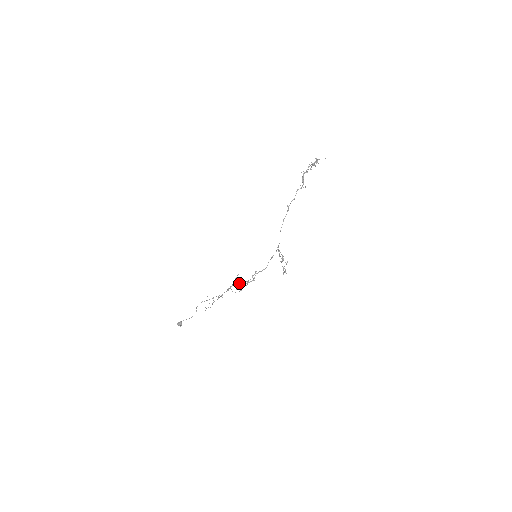
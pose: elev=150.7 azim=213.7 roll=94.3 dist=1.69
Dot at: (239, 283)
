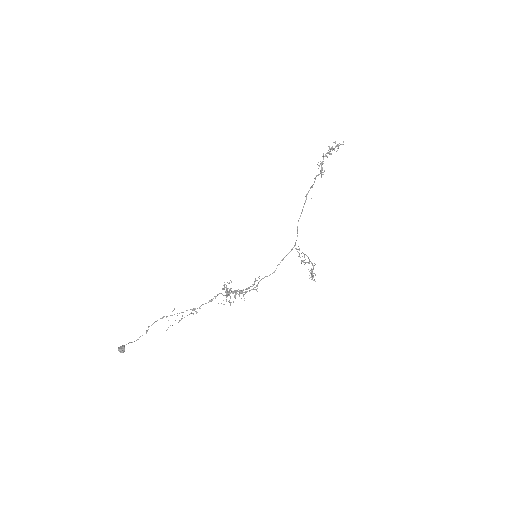
Dot at: (231, 291)
